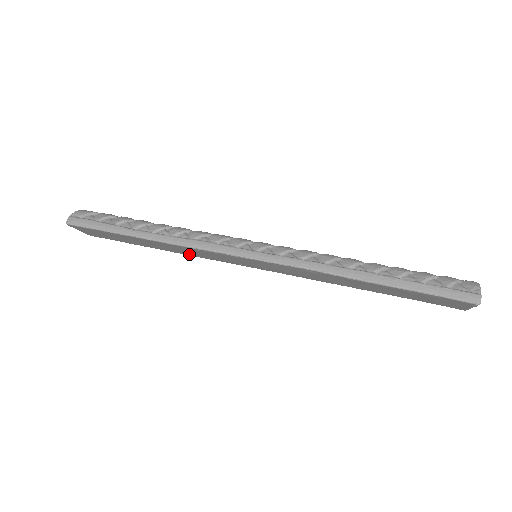
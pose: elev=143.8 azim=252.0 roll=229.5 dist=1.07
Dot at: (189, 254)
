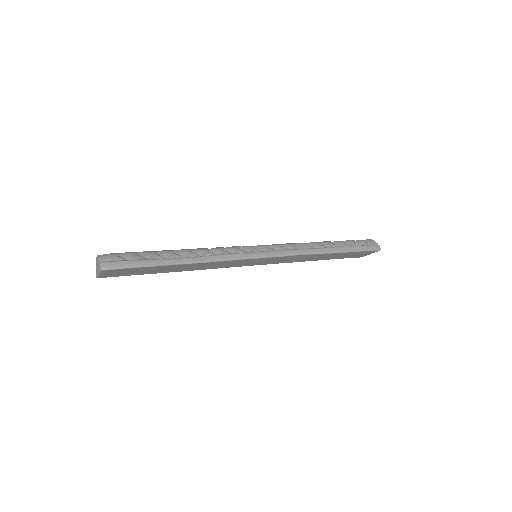
Dot at: (200, 269)
